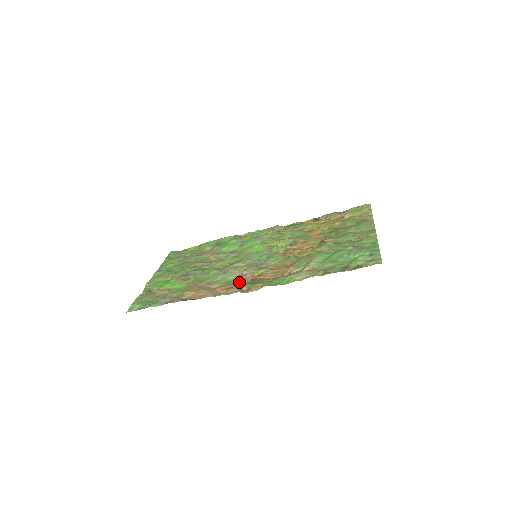
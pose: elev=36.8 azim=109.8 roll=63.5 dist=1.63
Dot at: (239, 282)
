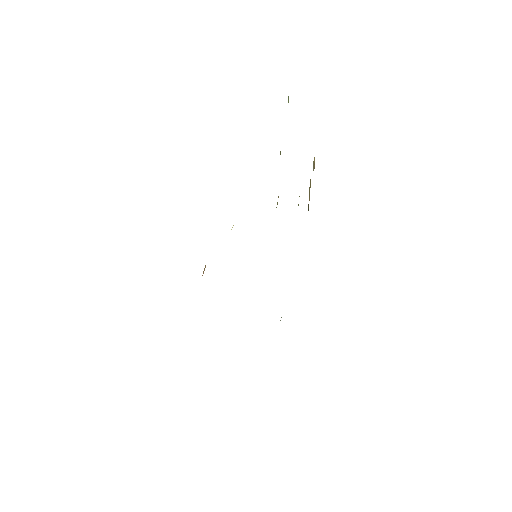
Dot at: occluded
